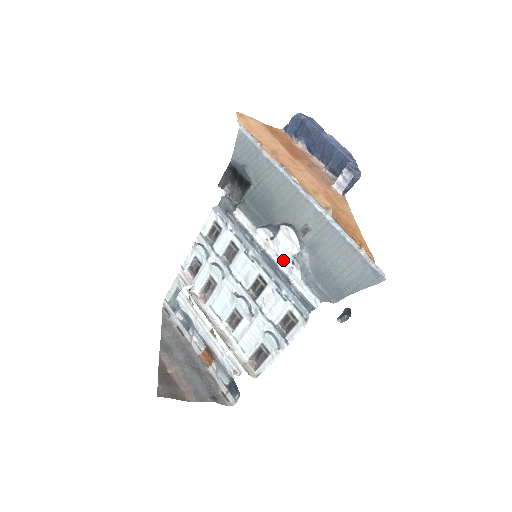
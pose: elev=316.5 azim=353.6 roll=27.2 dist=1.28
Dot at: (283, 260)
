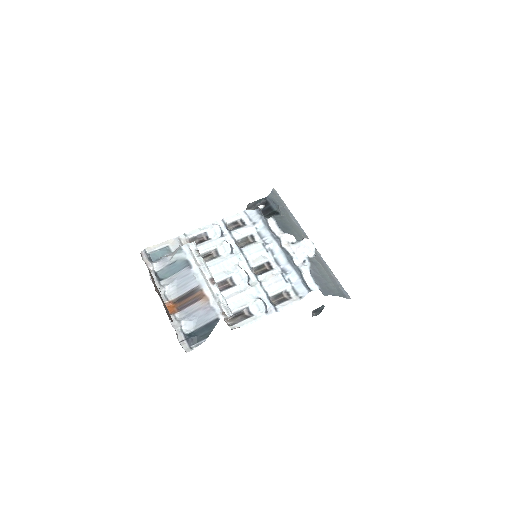
Dot at: (297, 257)
